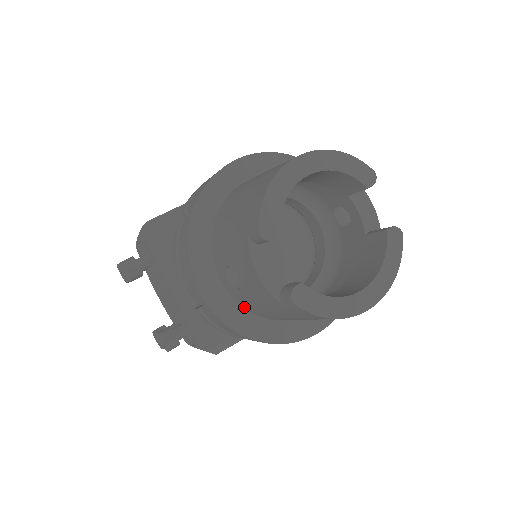
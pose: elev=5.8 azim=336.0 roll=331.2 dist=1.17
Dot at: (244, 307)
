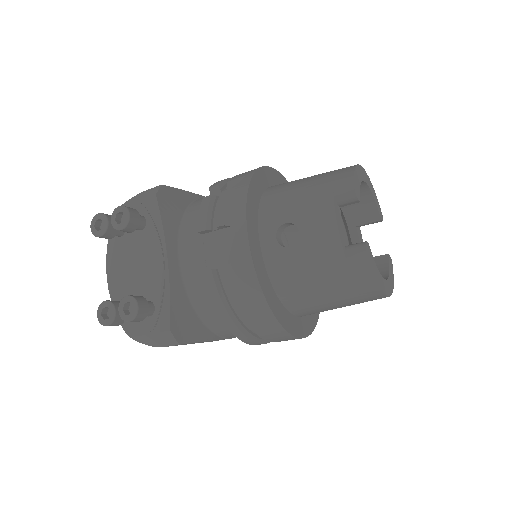
Dot at: (271, 275)
